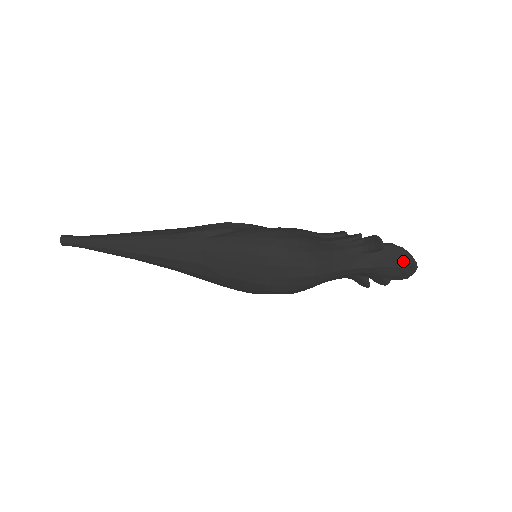
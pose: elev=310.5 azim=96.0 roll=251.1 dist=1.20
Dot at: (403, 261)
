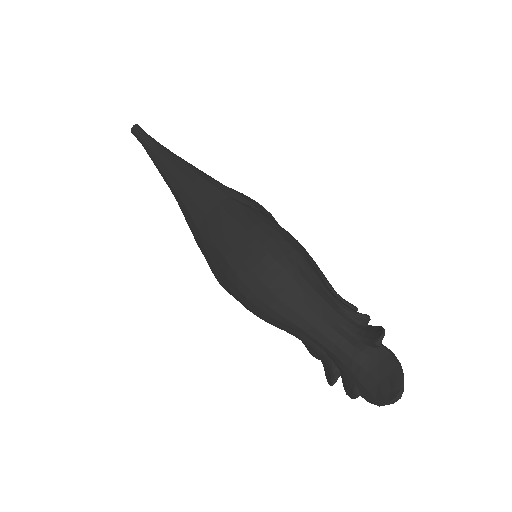
Dot at: (390, 379)
